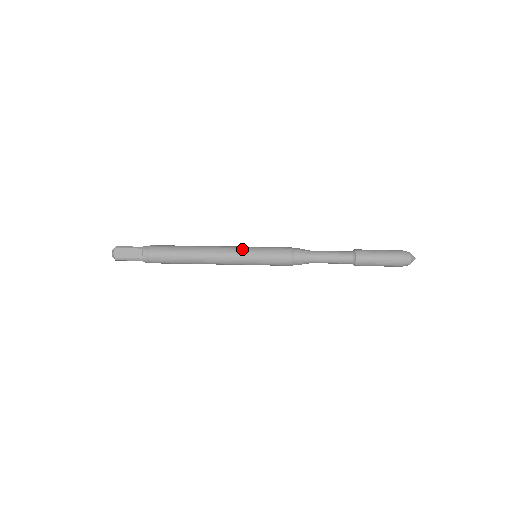
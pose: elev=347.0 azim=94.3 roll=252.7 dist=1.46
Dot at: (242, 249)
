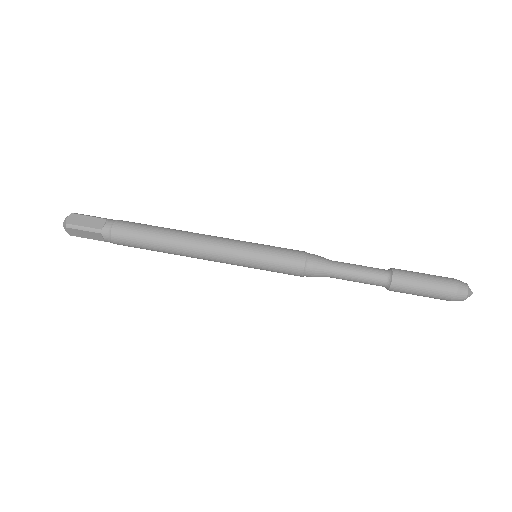
Dot at: (236, 256)
